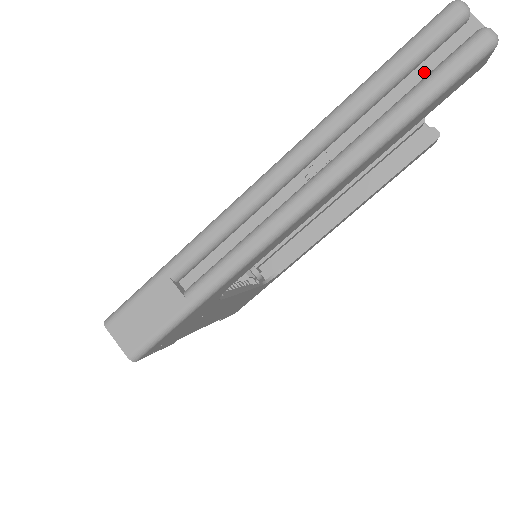
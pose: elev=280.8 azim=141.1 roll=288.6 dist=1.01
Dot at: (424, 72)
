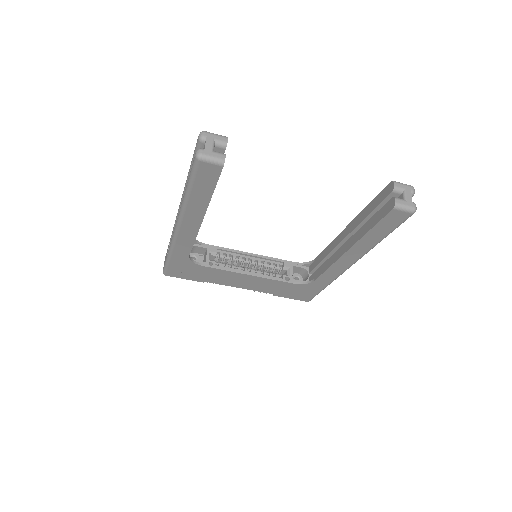
Dot at: occluded
